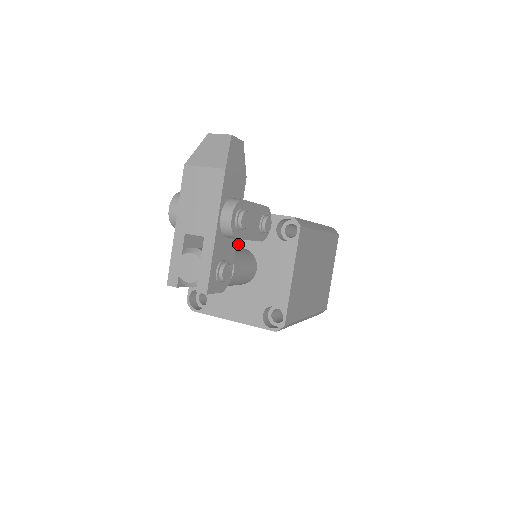
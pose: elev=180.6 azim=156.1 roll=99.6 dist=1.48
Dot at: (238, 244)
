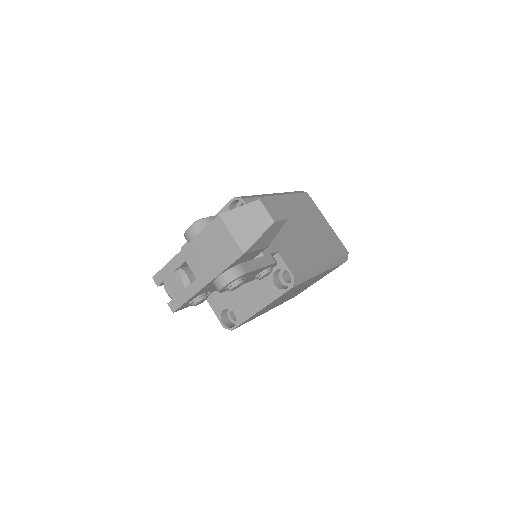
Dot at: occluded
